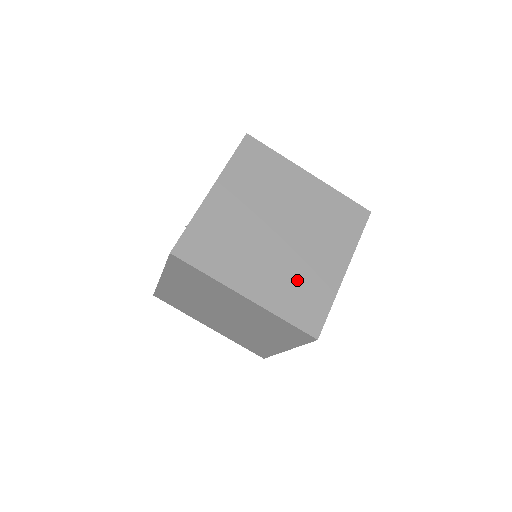
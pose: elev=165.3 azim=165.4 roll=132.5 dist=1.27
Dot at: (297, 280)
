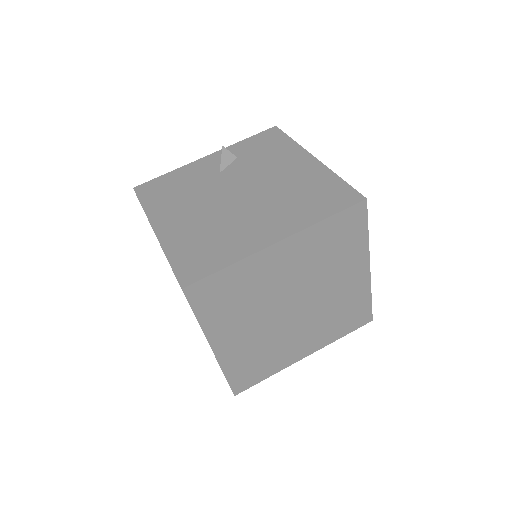
Dot at: (265, 351)
